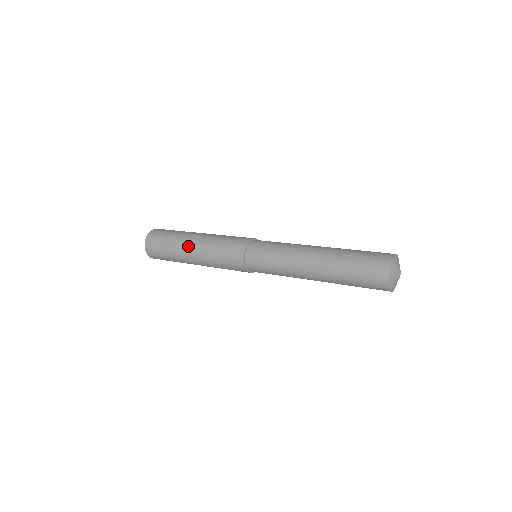
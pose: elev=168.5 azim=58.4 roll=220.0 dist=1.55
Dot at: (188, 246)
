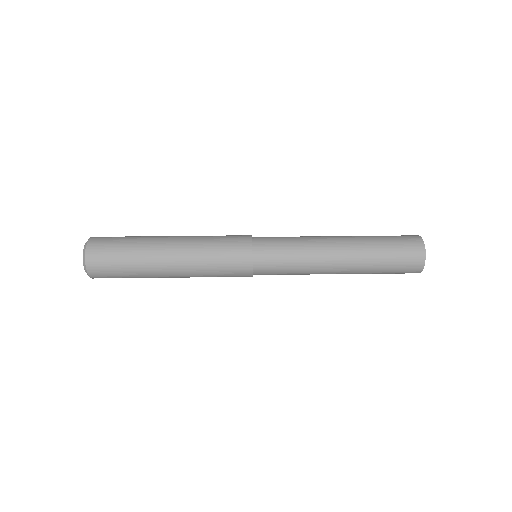
Dot at: (164, 266)
